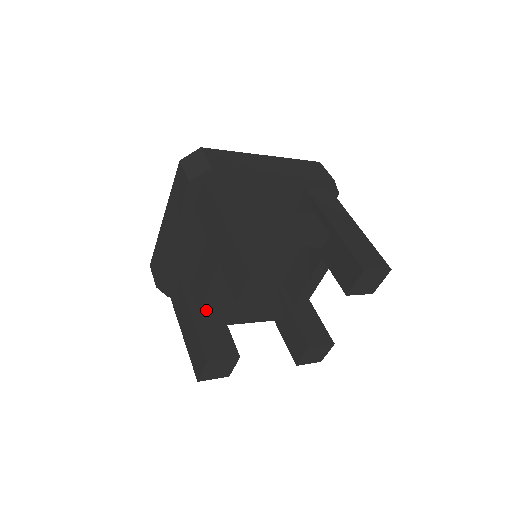
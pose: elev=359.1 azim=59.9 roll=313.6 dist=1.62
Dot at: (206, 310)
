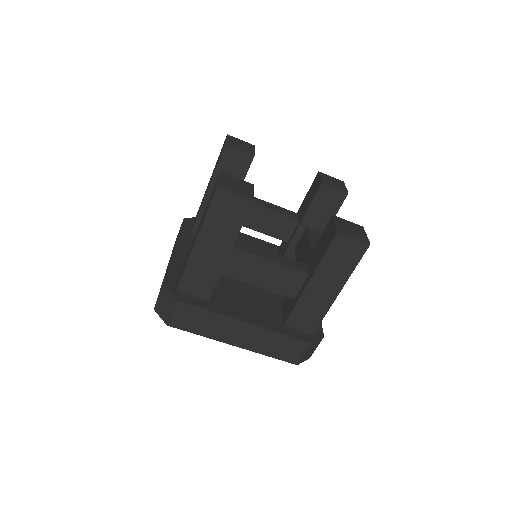
Dot at: occluded
